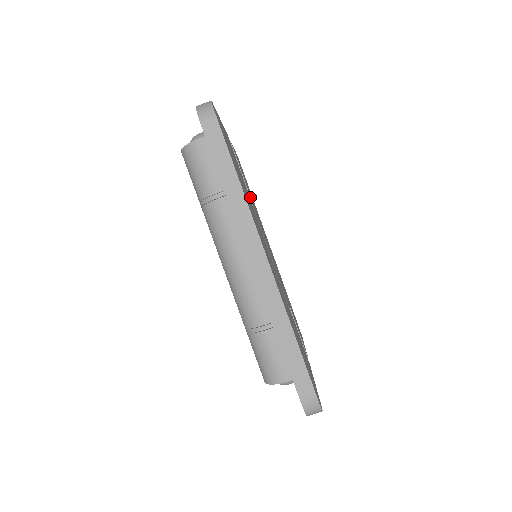
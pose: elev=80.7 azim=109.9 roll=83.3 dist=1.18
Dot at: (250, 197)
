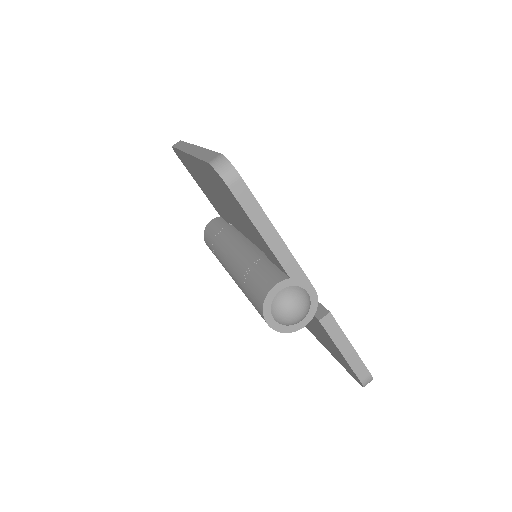
Dot at: occluded
